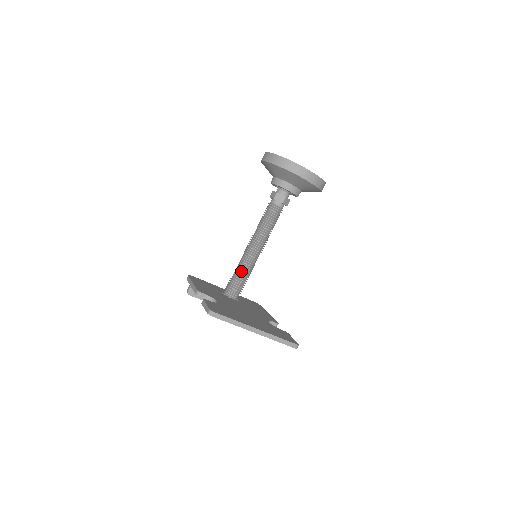
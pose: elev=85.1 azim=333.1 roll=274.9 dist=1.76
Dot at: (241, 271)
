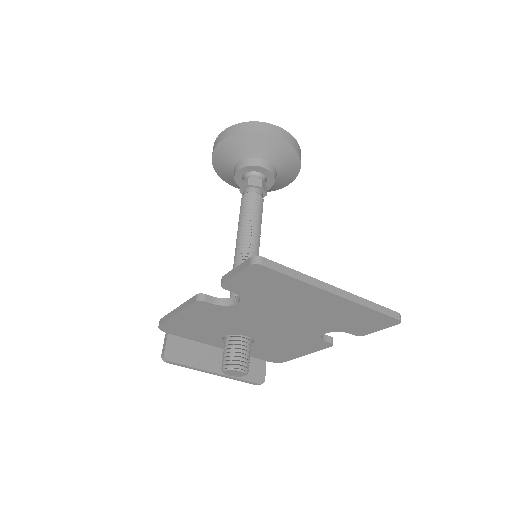
Dot at: occluded
